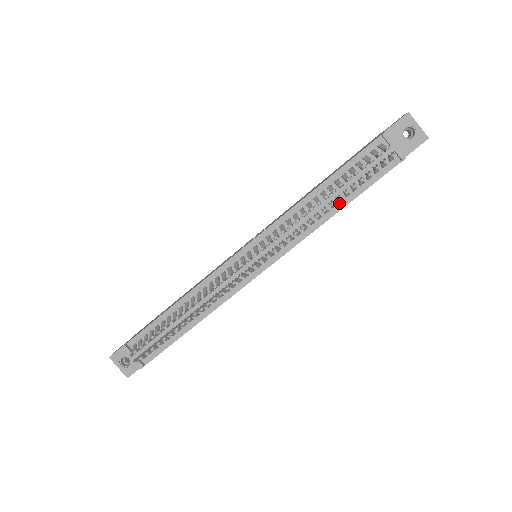
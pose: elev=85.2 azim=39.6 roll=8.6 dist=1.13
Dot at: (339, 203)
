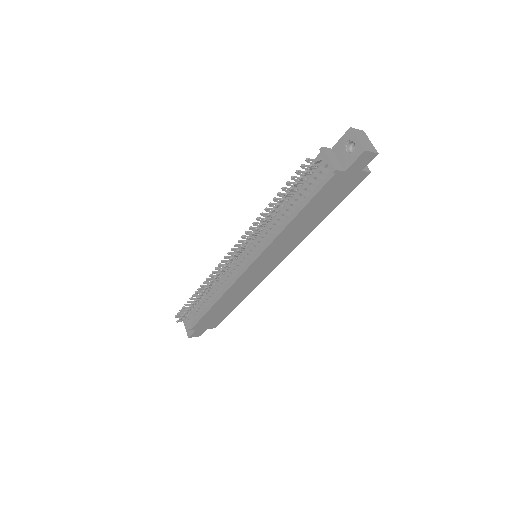
Dot at: (293, 212)
